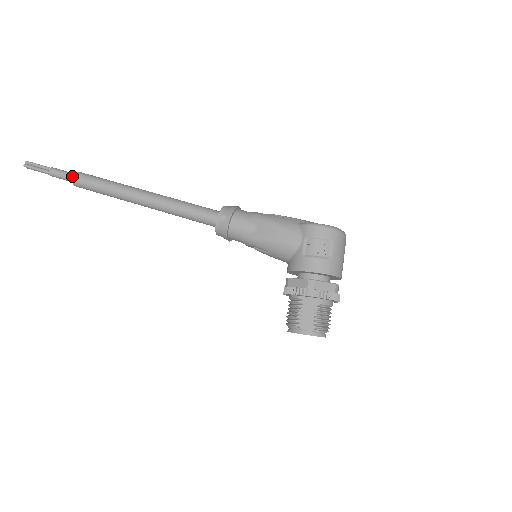
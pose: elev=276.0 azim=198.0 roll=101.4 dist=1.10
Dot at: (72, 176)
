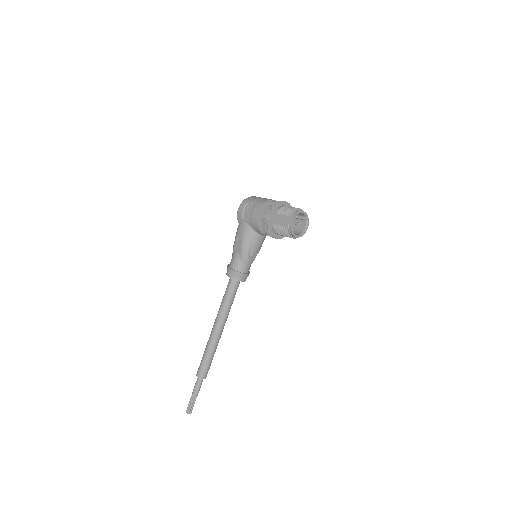
Dot at: (198, 378)
